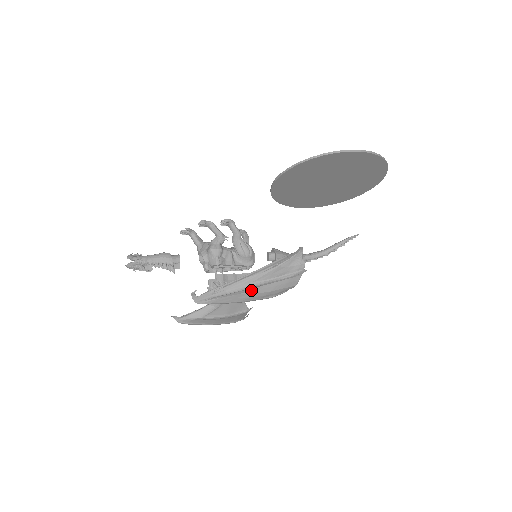
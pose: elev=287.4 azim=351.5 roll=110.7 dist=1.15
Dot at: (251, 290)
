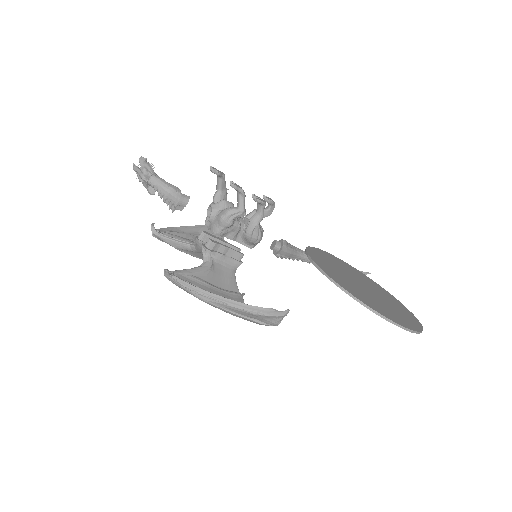
Dot at: (218, 306)
